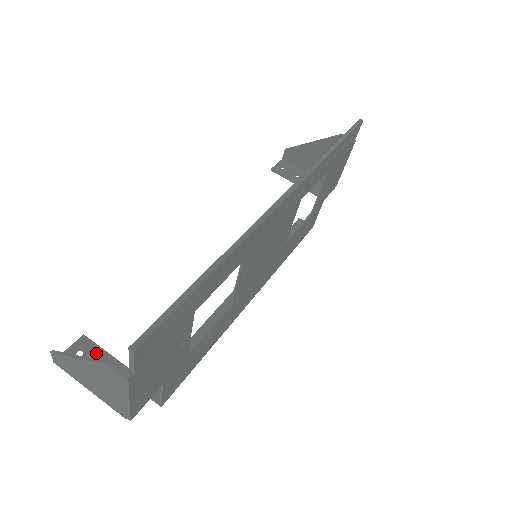
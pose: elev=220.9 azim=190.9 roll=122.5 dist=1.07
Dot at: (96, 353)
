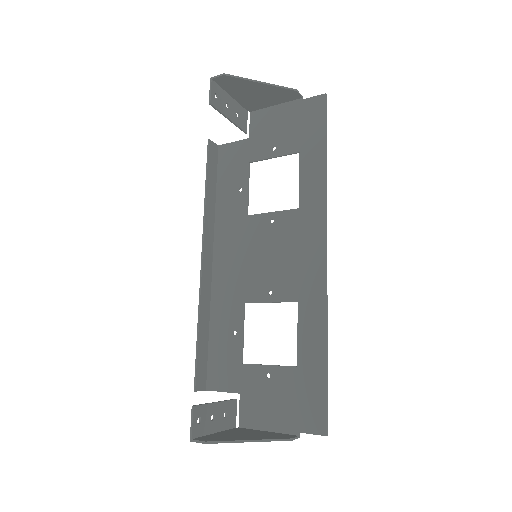
Dot at: (206, 411)
